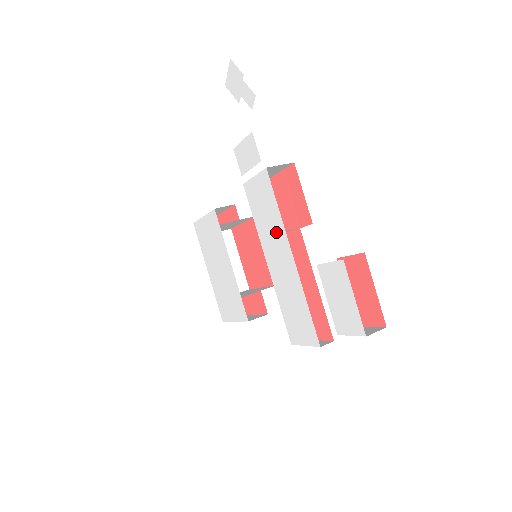
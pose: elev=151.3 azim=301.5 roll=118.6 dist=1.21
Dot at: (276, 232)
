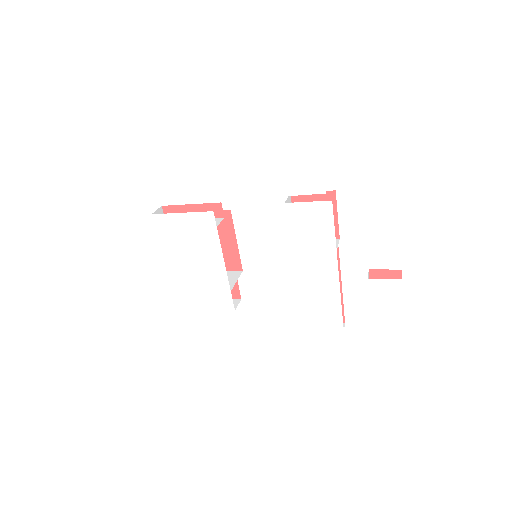
Dot at: (322, 250)
